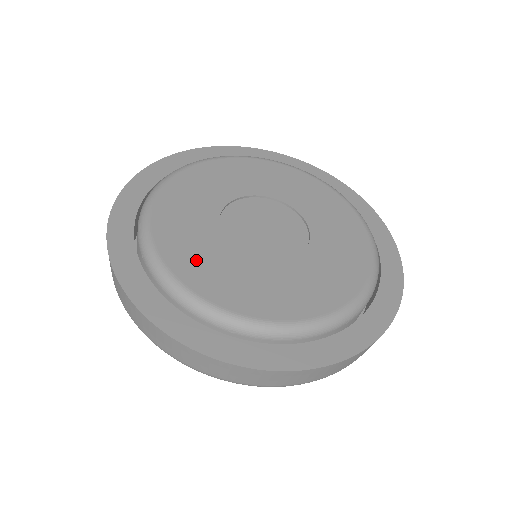
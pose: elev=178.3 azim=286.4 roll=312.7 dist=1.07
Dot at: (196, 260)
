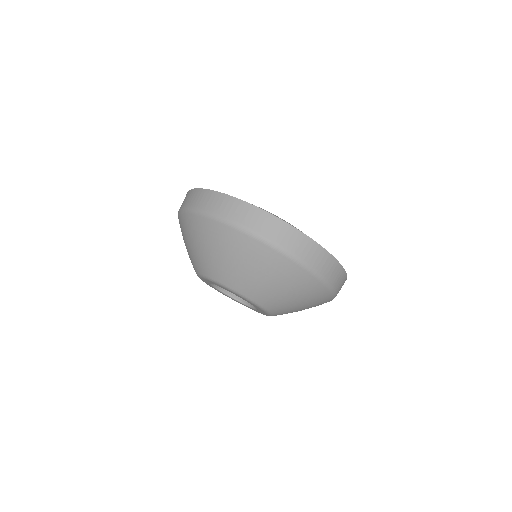
Dot at: occluded
